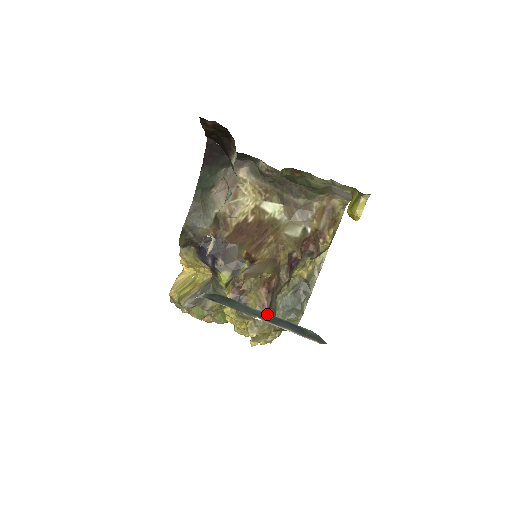
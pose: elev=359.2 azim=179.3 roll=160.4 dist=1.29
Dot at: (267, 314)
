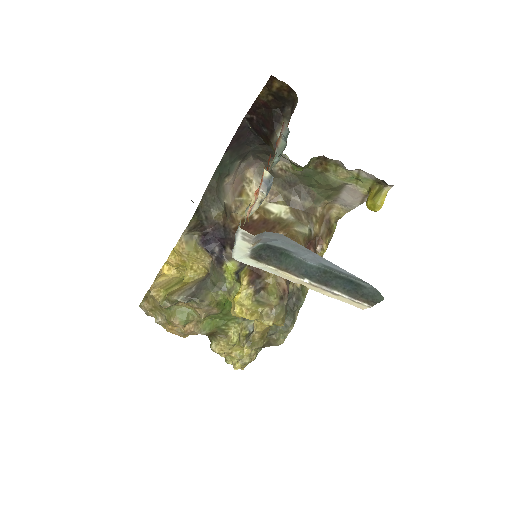
Dot at: (324, 269)
